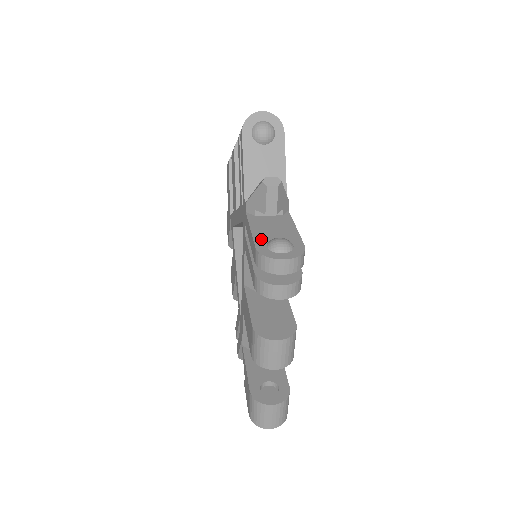
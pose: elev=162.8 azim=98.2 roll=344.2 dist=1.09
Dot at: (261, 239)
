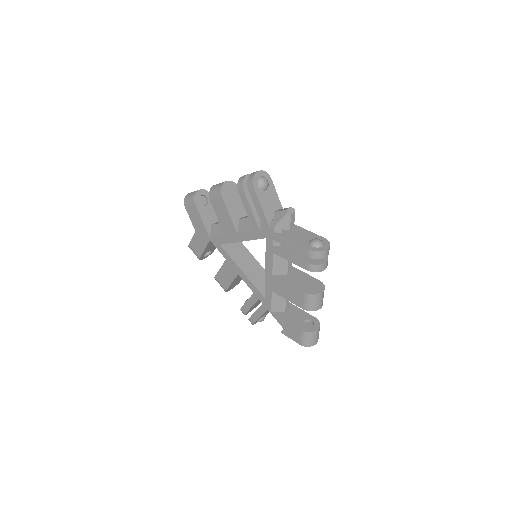
Dot at: (304, 244)
